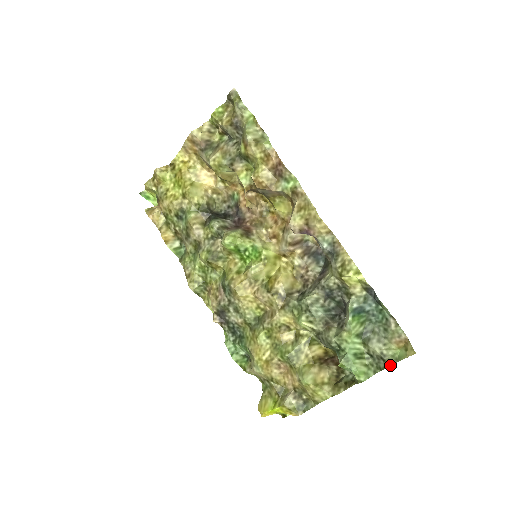
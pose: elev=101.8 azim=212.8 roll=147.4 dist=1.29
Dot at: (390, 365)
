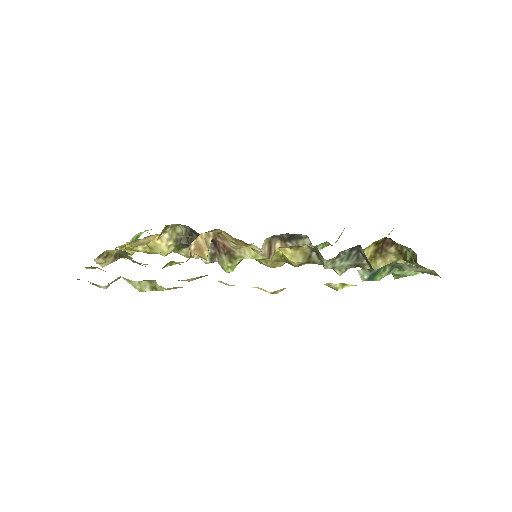
Dot at: occluded
